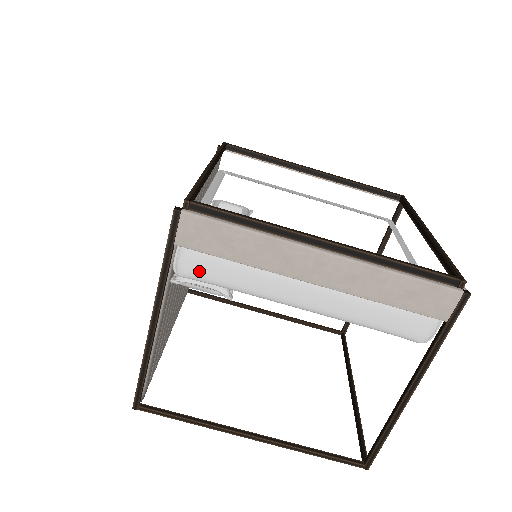
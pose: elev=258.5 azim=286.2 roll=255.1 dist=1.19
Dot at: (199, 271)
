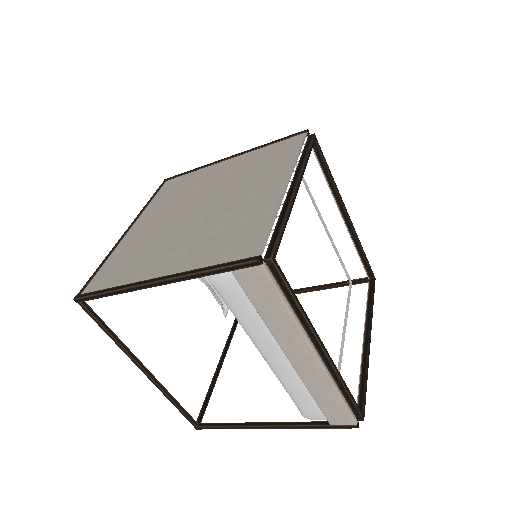
Dot at: (227, 293)
